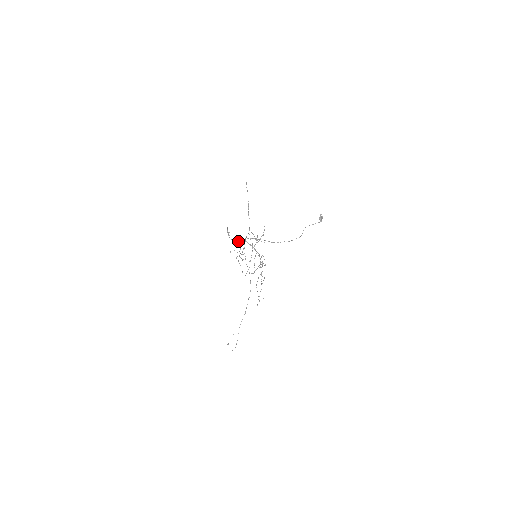
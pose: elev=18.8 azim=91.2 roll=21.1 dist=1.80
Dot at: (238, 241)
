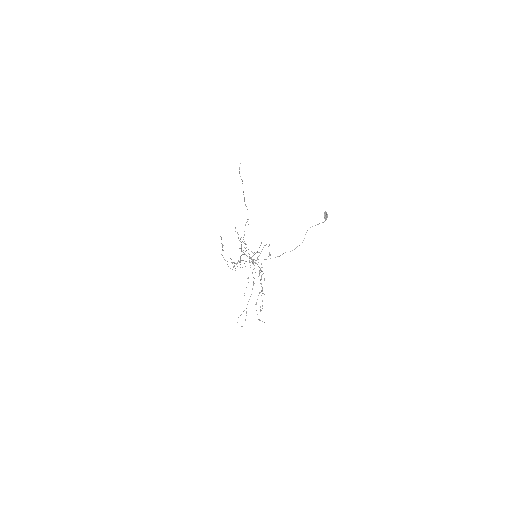
Dot at: (233, 262)
